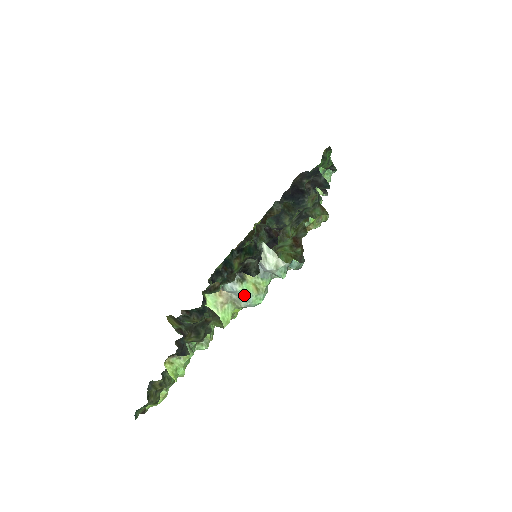
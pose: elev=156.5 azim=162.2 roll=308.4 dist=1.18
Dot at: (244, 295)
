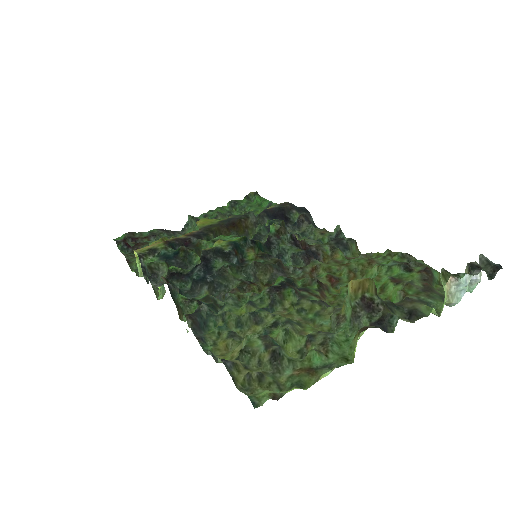
Dot at: (462, 292)
